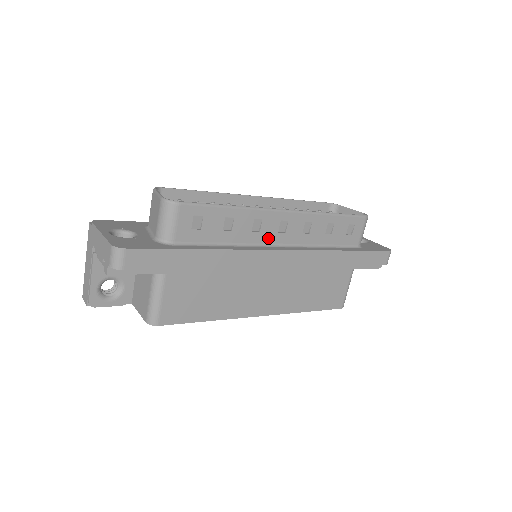
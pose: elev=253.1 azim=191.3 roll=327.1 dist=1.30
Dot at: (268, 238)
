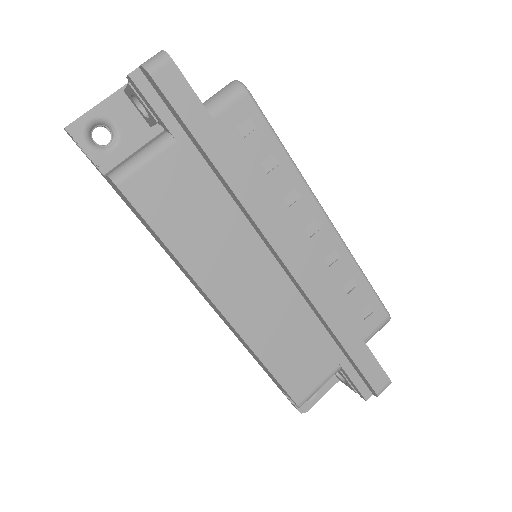
Dot at: (291, 223)
